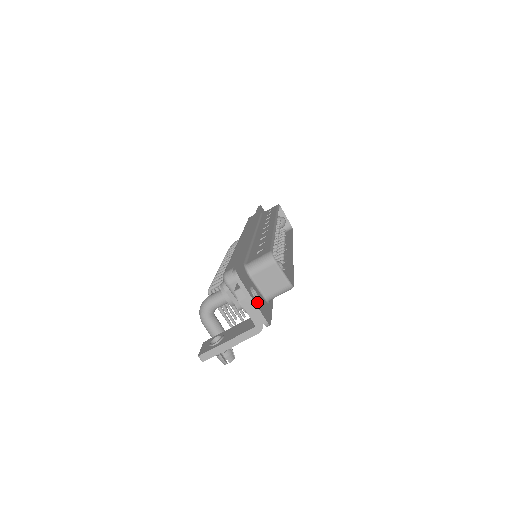
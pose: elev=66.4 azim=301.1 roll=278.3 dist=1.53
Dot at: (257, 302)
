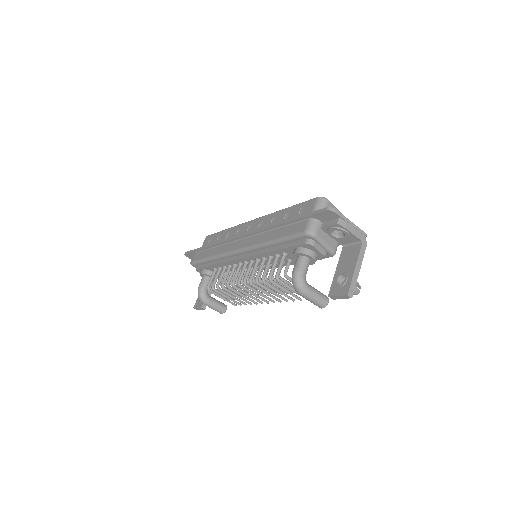
Dot at: occluded
